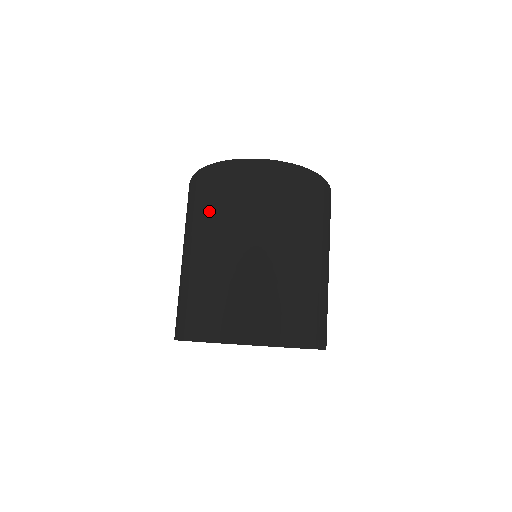
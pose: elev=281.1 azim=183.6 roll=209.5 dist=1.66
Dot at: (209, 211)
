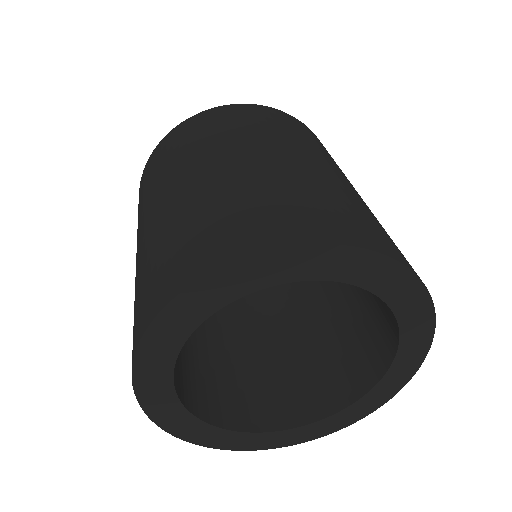
Dot at: (226, 131)
